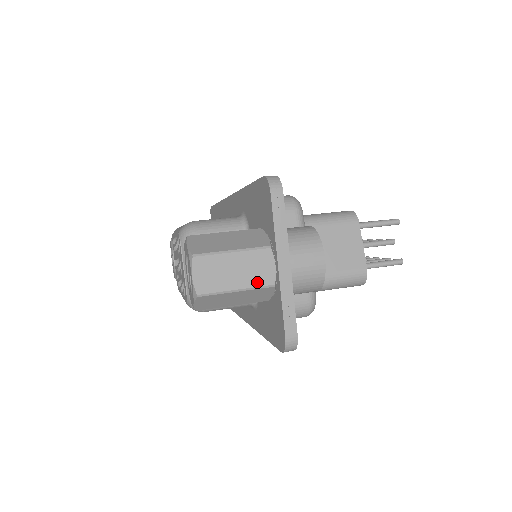
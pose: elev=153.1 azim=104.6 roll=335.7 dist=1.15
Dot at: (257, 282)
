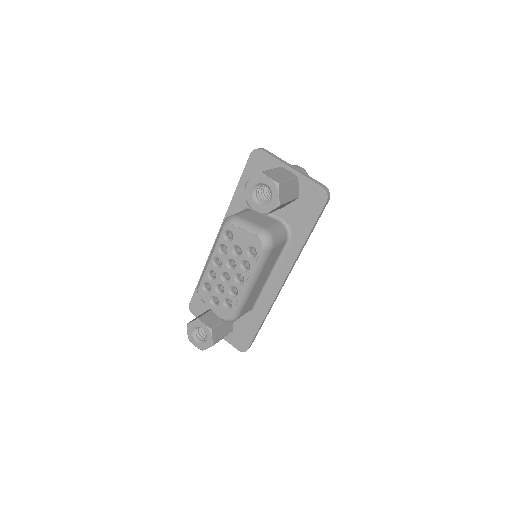
Dot at: (291, 177)
